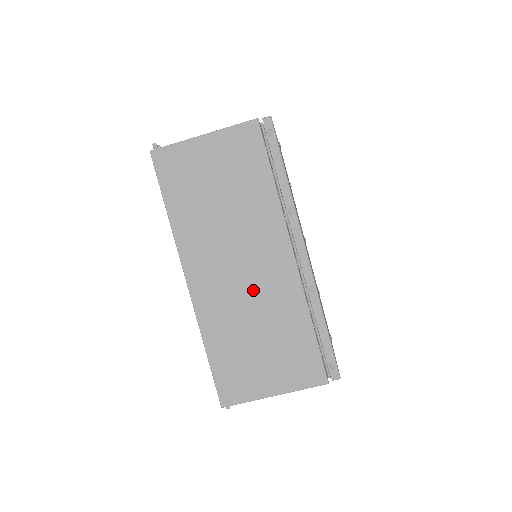
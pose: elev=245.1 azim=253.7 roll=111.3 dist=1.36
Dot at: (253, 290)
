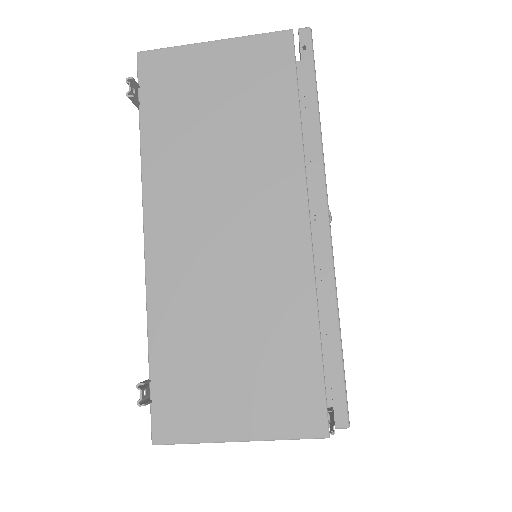
Dot at: occluded
